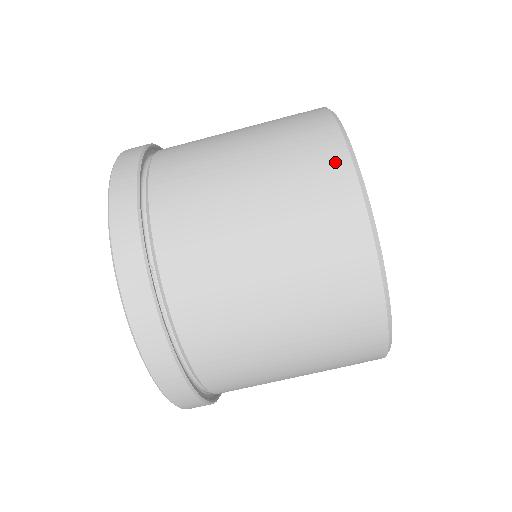
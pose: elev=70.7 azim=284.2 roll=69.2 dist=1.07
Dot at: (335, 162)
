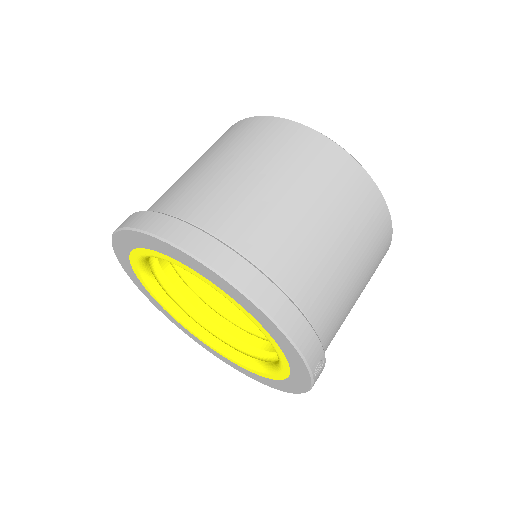
Dot at: occluded
